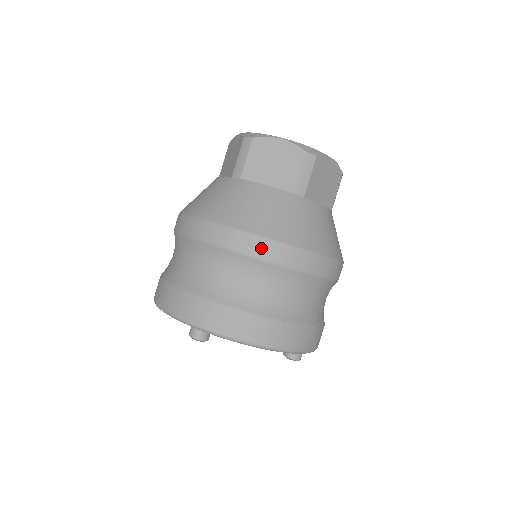
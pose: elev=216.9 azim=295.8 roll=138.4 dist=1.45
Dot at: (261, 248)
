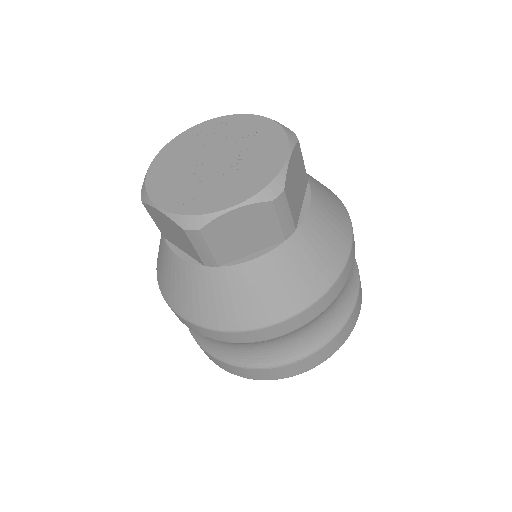
Dot at: (194, 328)
